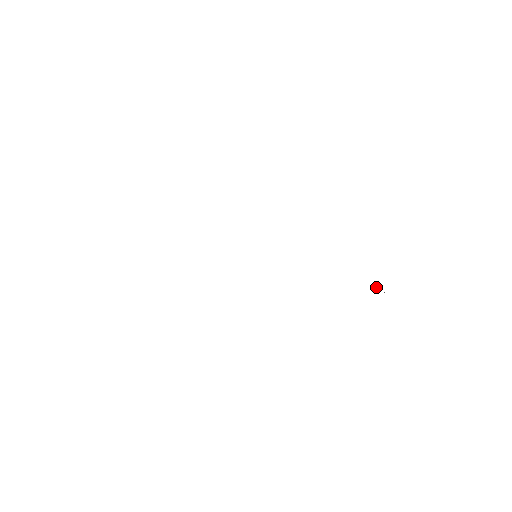
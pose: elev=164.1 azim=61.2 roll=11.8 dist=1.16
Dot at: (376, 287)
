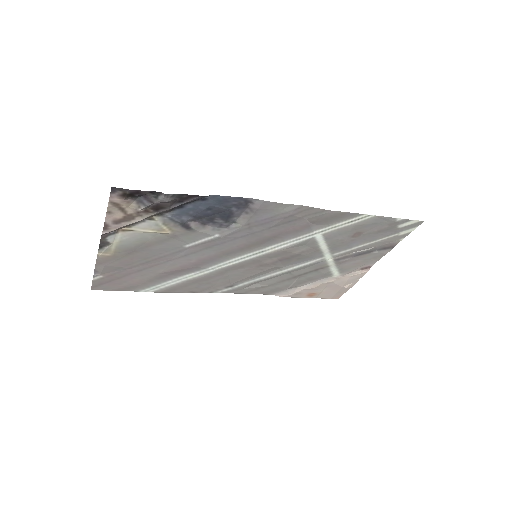
Dot at: (360, 251)
